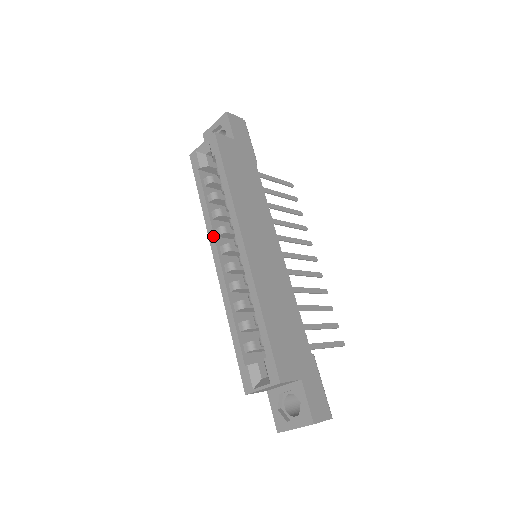
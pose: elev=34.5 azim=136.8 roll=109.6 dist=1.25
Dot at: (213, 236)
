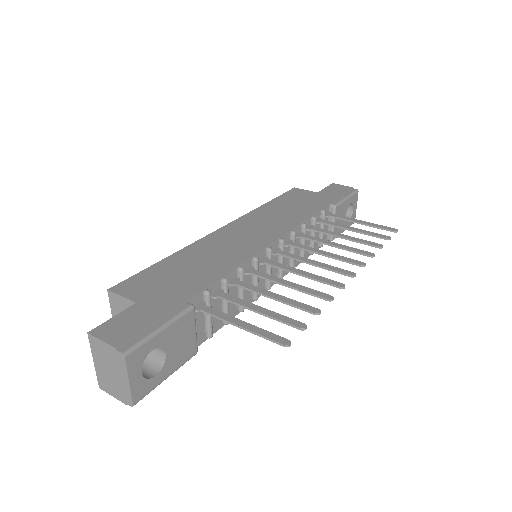
Dot at: occluded
